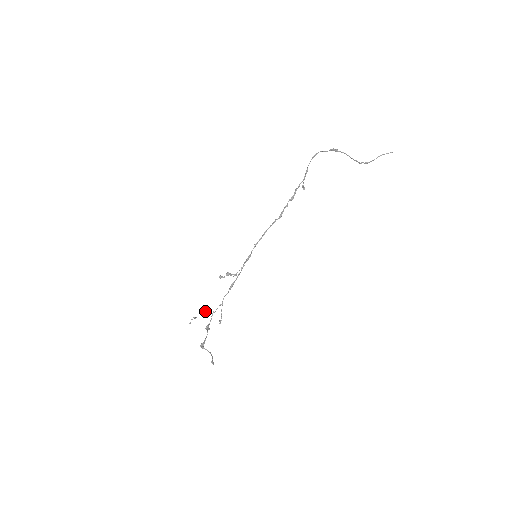
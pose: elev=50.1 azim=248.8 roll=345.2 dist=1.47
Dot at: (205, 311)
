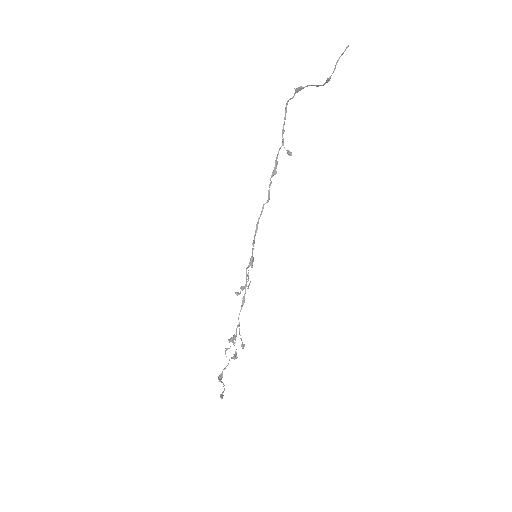
Dot at: occluded
